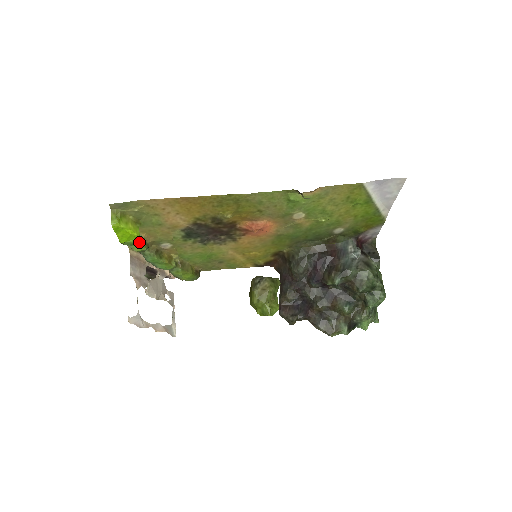
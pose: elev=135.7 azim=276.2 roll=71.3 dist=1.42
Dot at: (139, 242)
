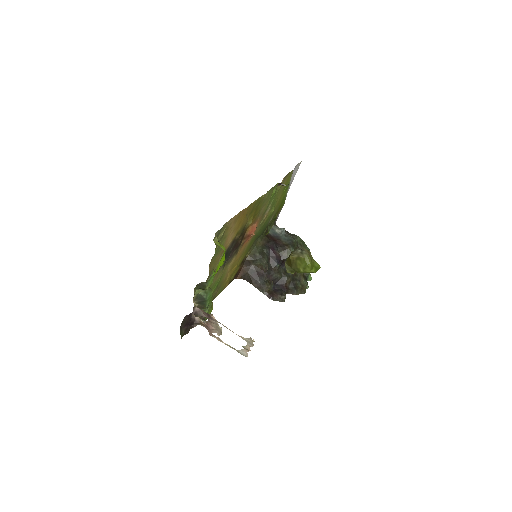
Dot at: occluded
